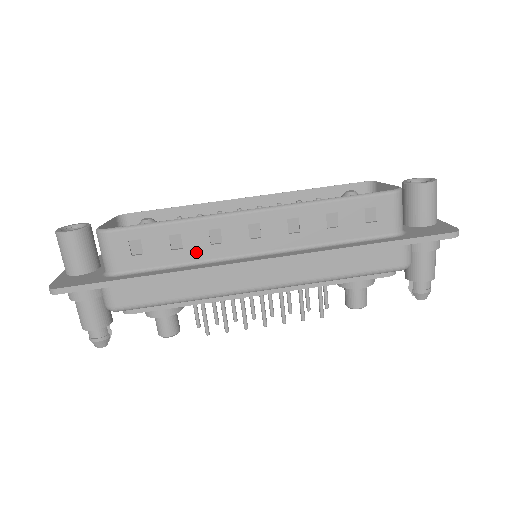
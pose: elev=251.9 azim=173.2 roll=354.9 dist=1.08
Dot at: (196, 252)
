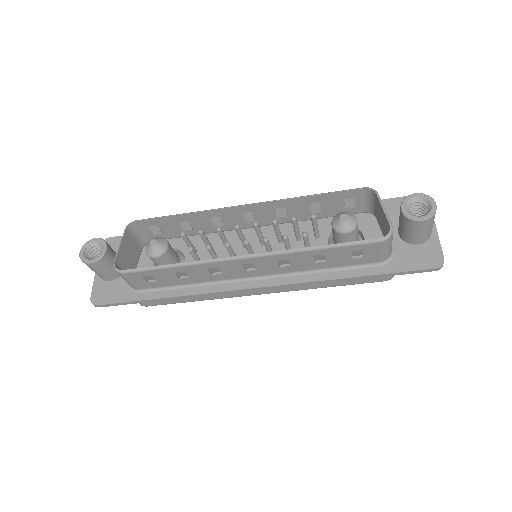
Dot at: (201, 278)
